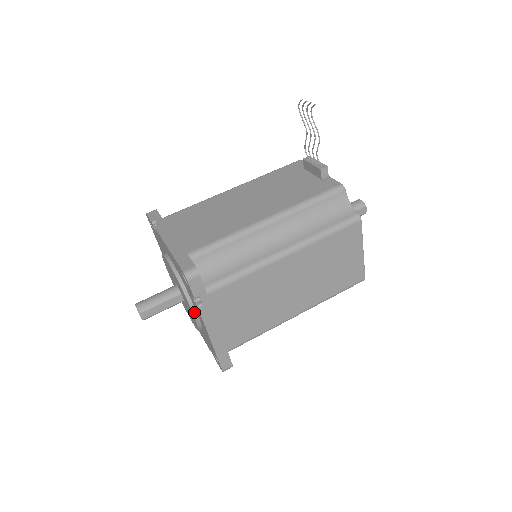
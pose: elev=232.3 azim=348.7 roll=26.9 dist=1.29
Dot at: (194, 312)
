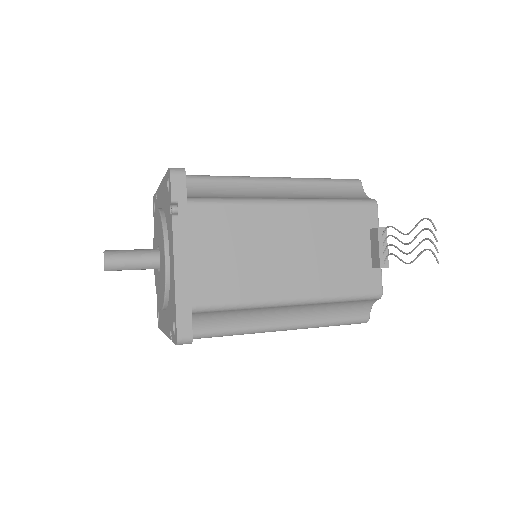
Dot at: occluded
